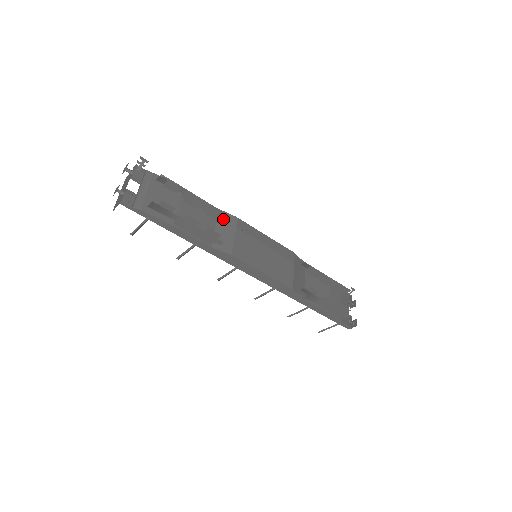
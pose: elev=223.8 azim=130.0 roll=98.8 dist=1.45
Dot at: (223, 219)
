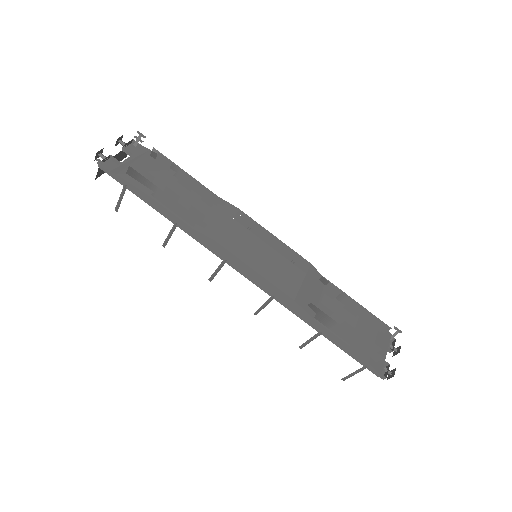
Dot at: (220, 207)
